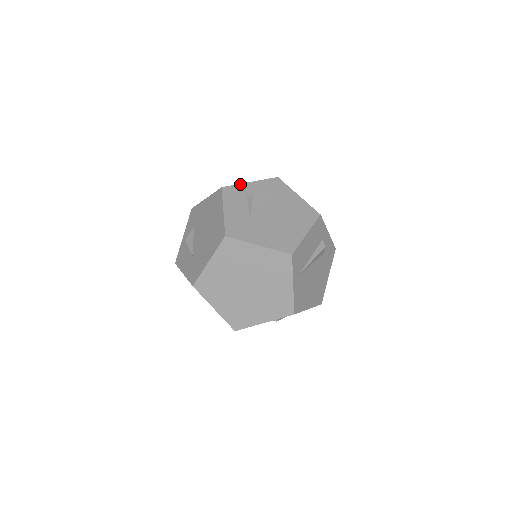
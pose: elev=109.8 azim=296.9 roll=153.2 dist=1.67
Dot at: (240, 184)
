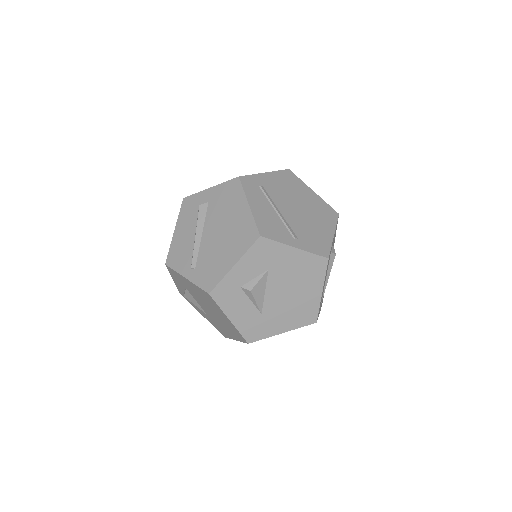
Dot at: (225, 277)
